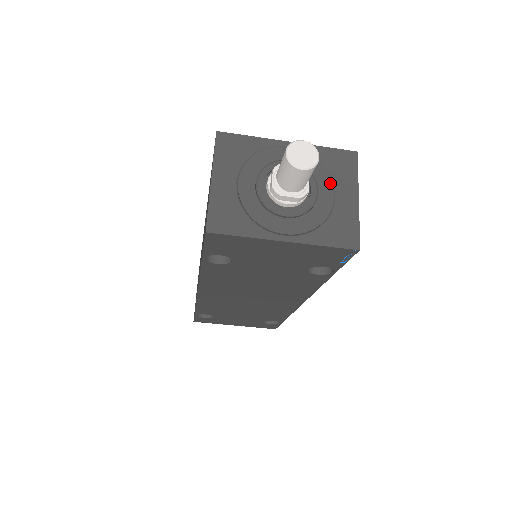
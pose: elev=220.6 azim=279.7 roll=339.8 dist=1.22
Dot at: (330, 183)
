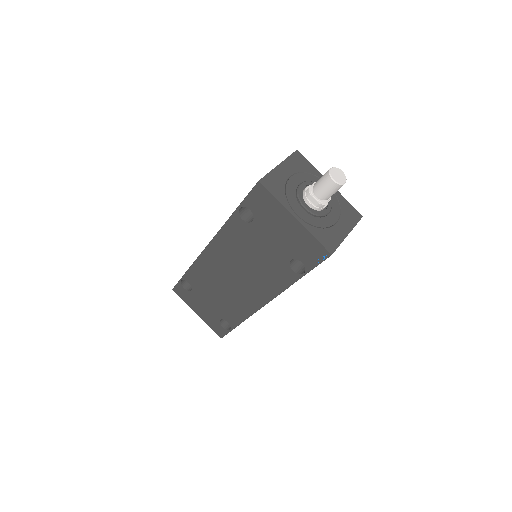
Dot at: (338, 216)
